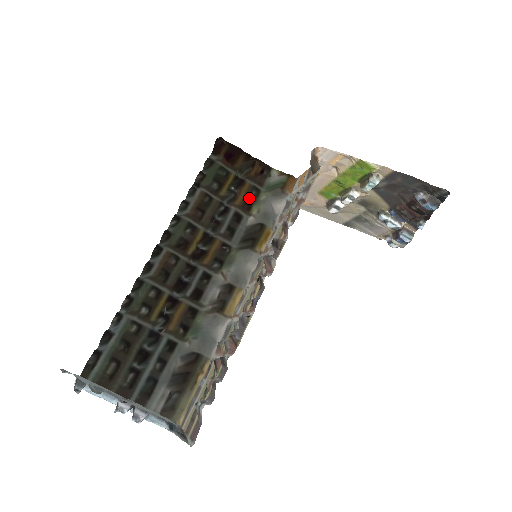
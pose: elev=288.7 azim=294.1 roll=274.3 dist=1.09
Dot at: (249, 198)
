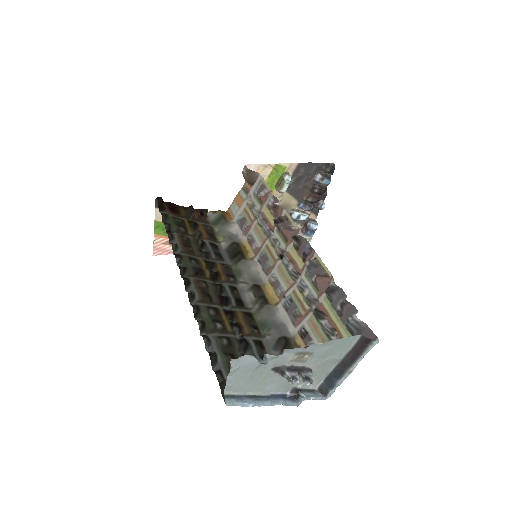
Dot at: (209, 232)
